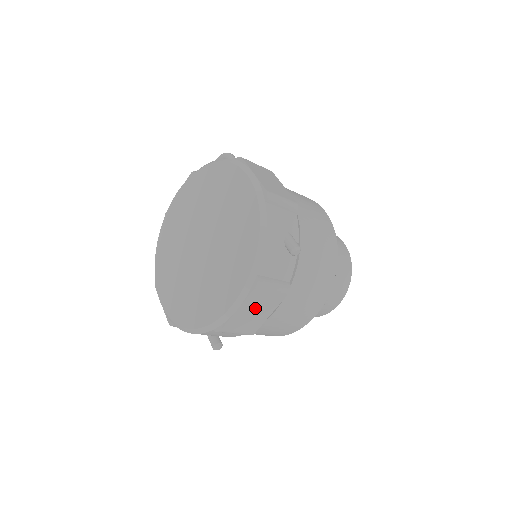
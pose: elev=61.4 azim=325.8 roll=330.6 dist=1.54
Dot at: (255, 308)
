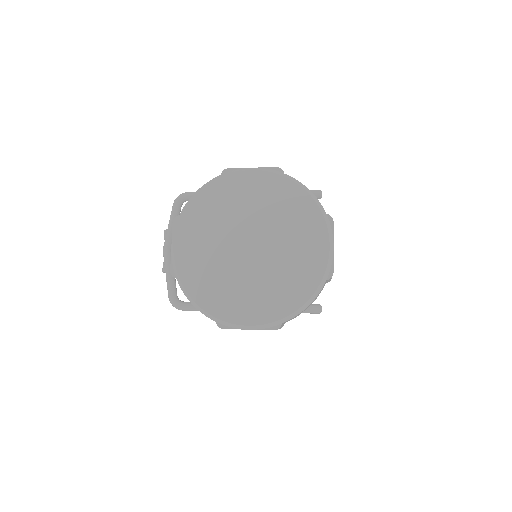
Dot at: occluded
